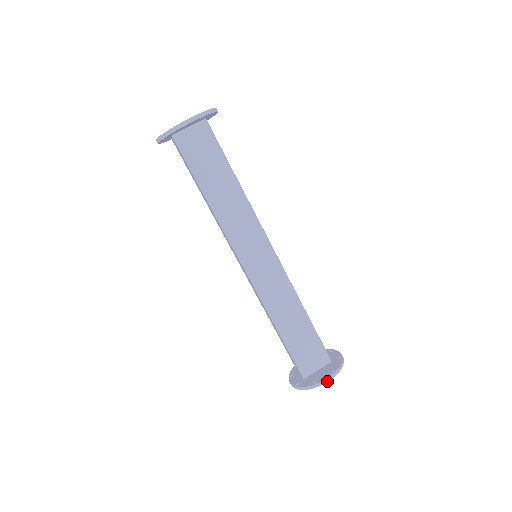
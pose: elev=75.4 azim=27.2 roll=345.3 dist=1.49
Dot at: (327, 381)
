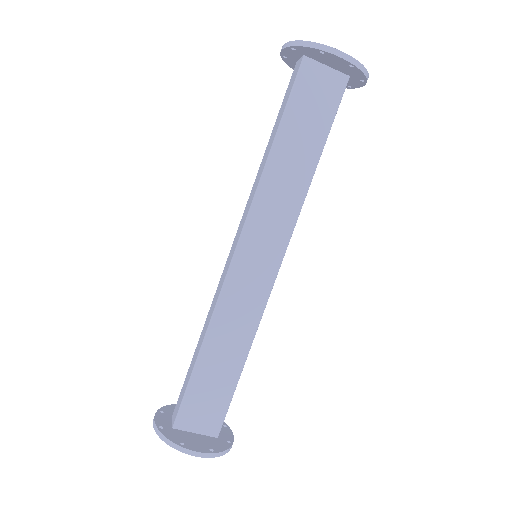
Dot at: (196, 455)
